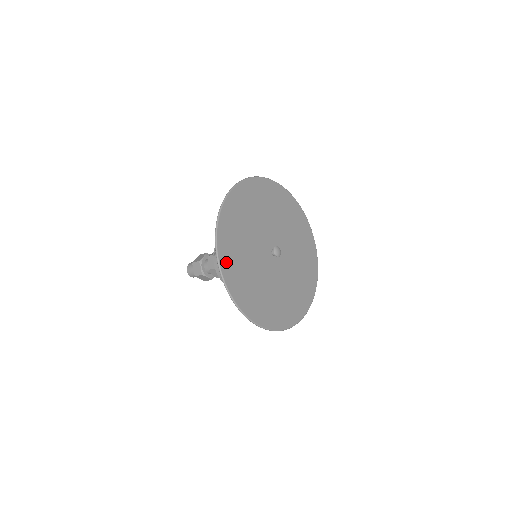
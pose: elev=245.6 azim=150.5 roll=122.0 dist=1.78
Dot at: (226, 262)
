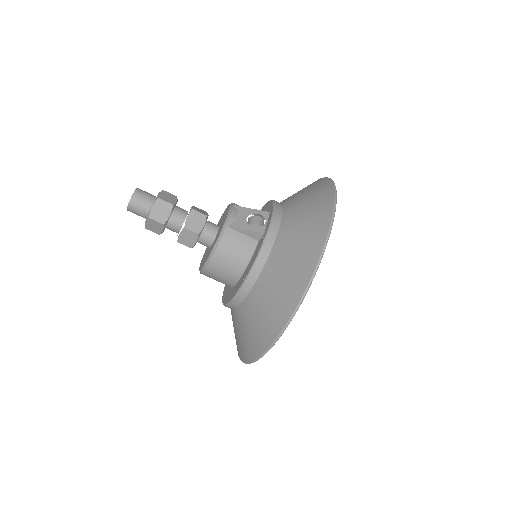
Dot at: occluded
